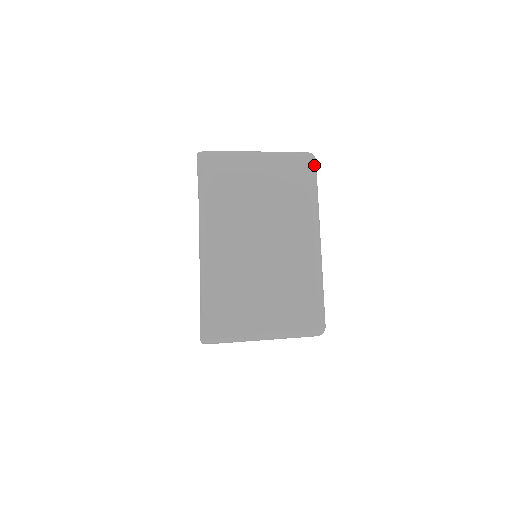
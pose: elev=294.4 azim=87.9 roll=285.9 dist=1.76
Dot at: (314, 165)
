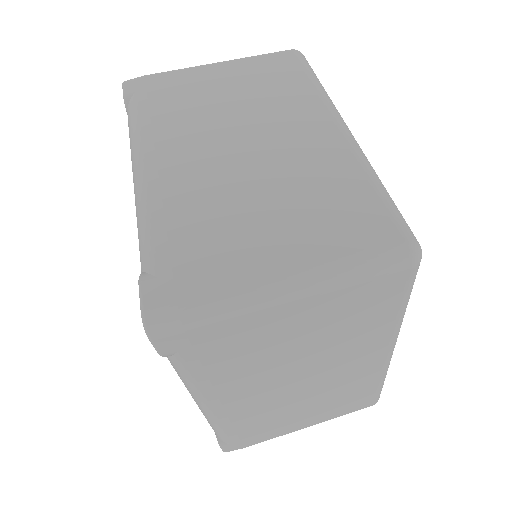
Dot at: (303, 58)
